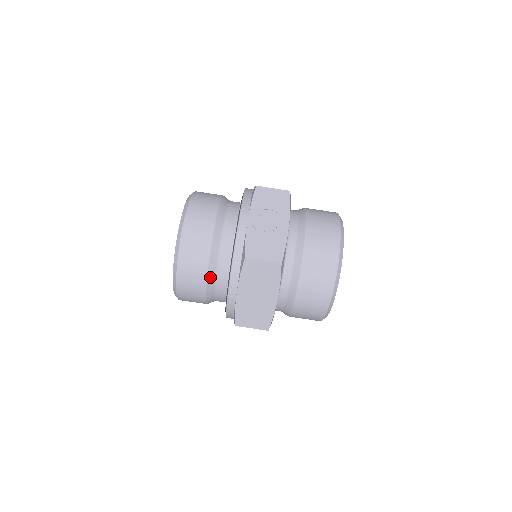
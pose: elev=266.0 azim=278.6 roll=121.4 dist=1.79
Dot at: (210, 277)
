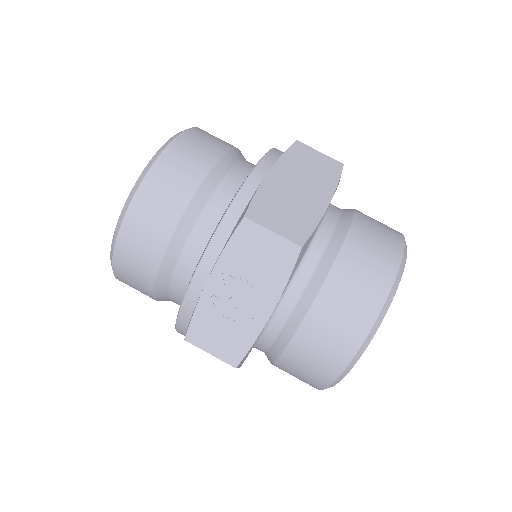
Dot at: (160, 299)
